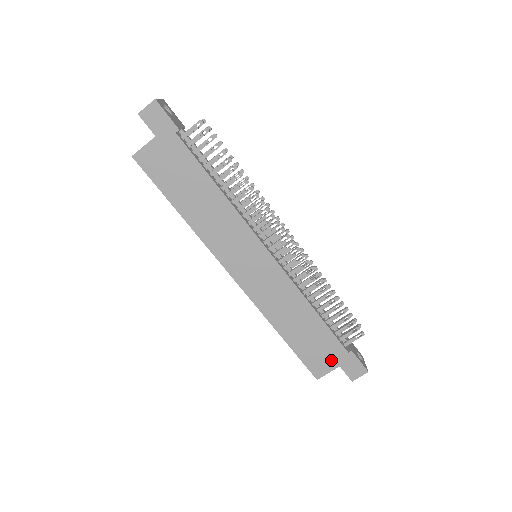
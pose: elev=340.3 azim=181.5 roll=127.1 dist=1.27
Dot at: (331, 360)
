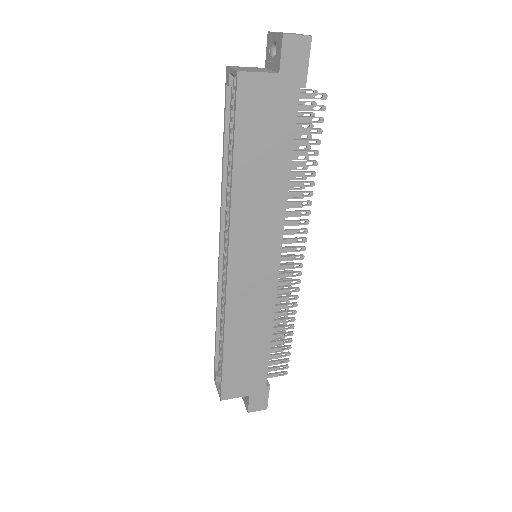
Dot at: (247, 387)
